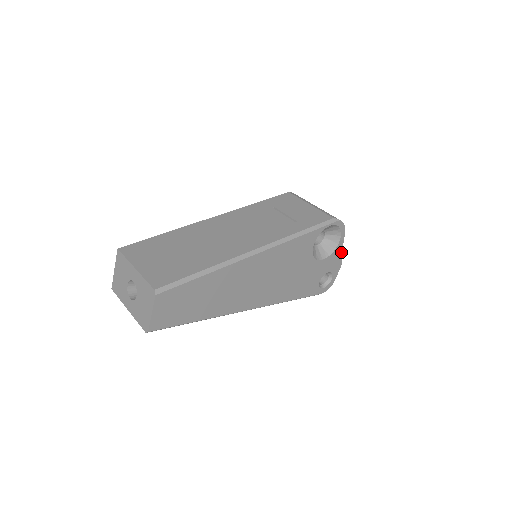
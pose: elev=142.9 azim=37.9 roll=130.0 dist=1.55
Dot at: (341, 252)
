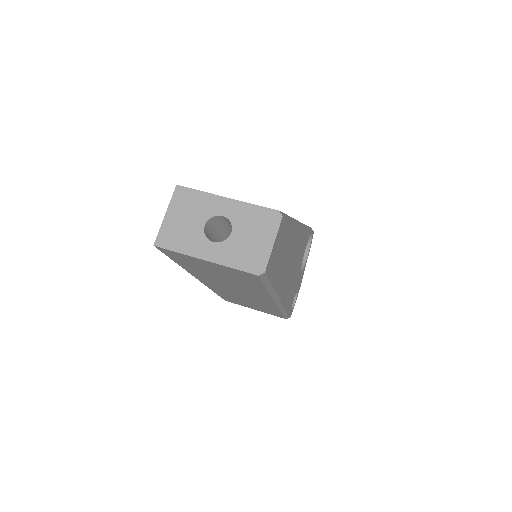
Dot at: (303, 272)
